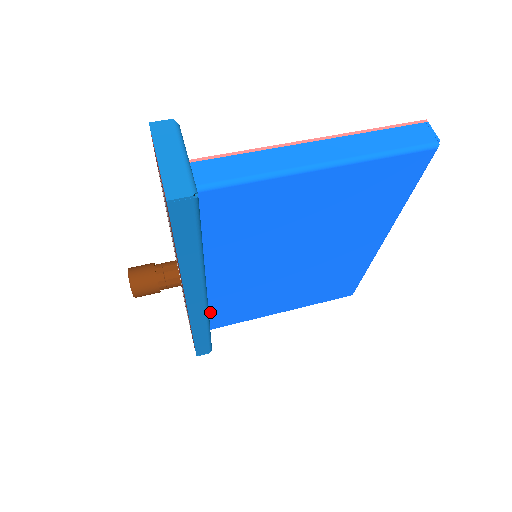
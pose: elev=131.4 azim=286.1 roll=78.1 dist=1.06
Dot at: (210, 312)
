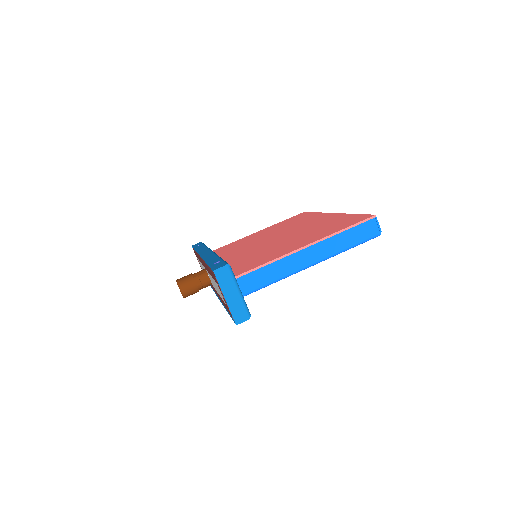
Dot at: occluded
